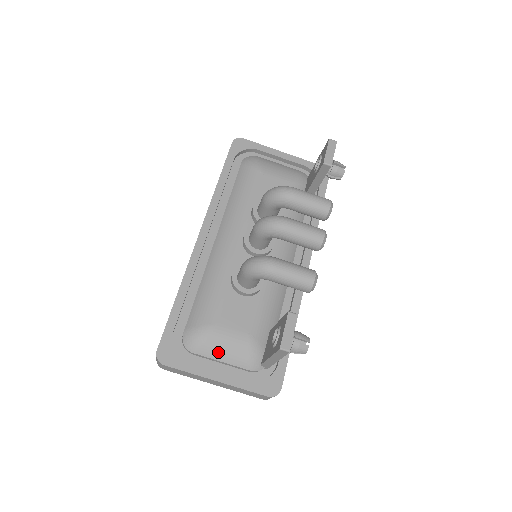
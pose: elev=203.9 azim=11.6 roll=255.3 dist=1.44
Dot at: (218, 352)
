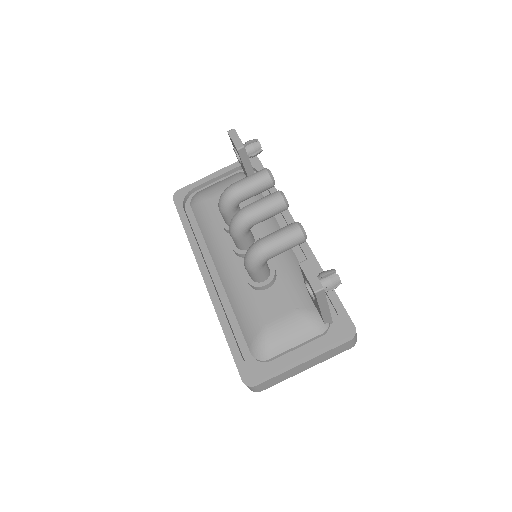
Dot at: (285, 342)
